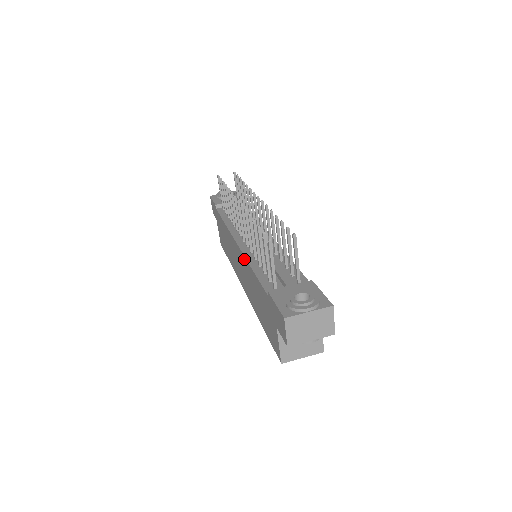
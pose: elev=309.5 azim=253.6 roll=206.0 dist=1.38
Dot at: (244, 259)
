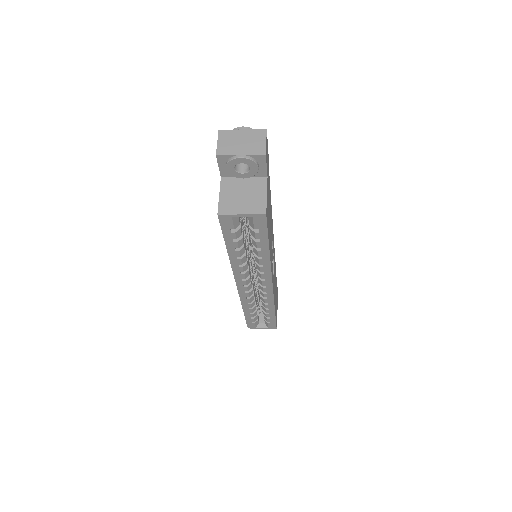
Dot at: occluded
